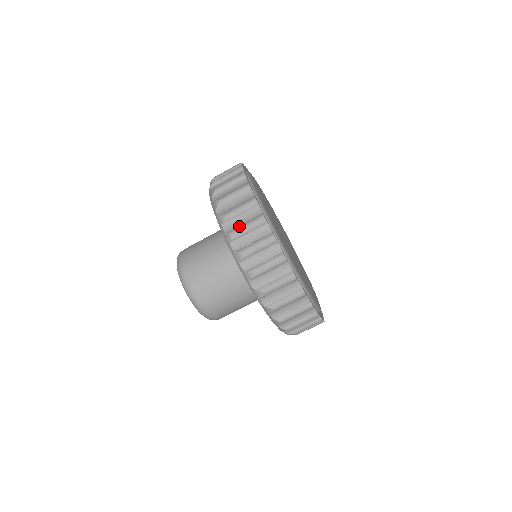
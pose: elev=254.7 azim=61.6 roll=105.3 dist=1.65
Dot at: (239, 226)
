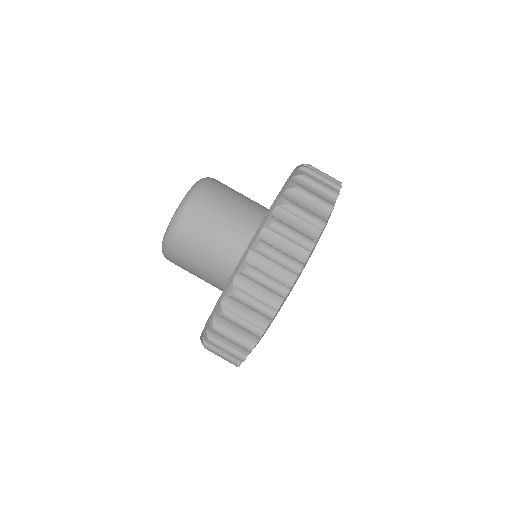
Dot at: (288, 225)
